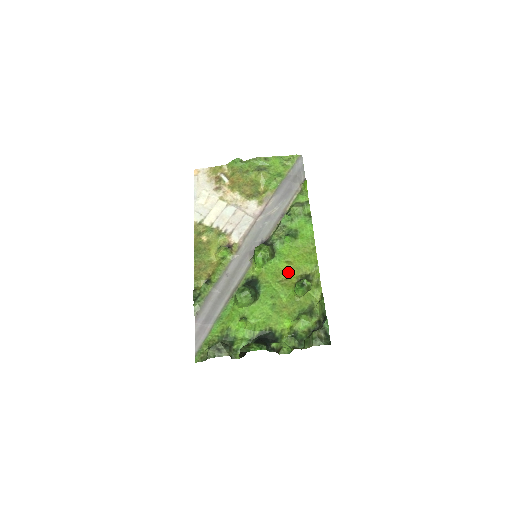
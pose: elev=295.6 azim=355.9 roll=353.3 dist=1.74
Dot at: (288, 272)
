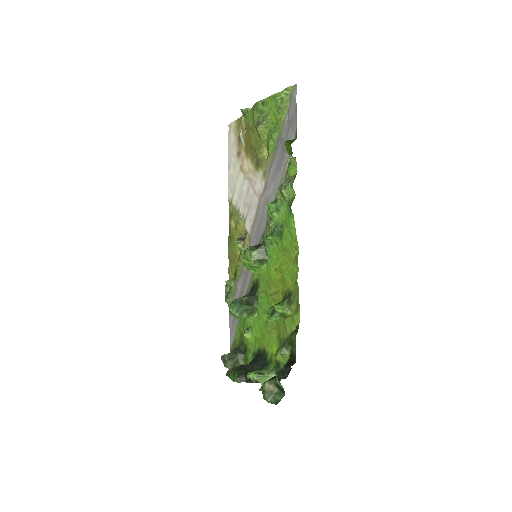
Dot at: (277, 284)
